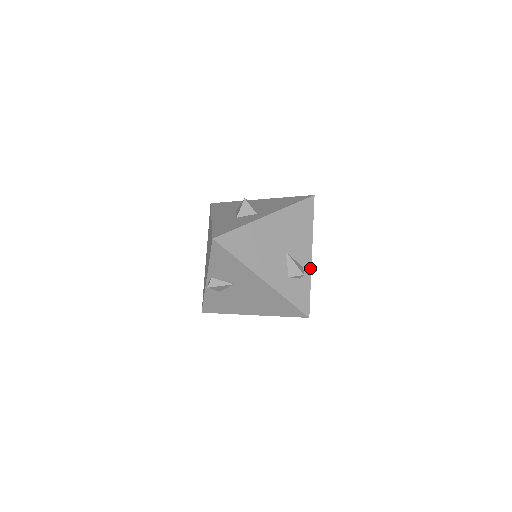
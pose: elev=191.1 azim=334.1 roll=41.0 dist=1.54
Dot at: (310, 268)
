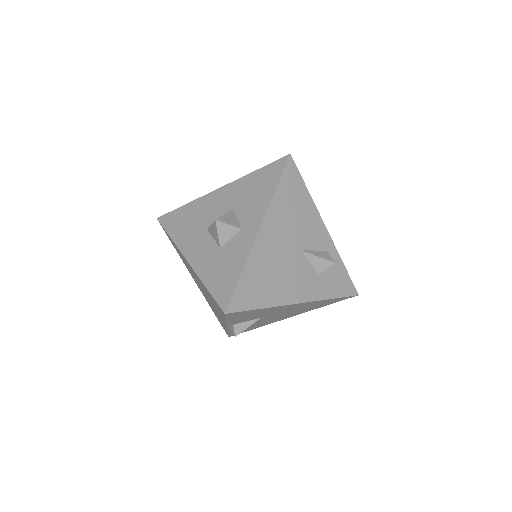
Dot at: (332, 244)
